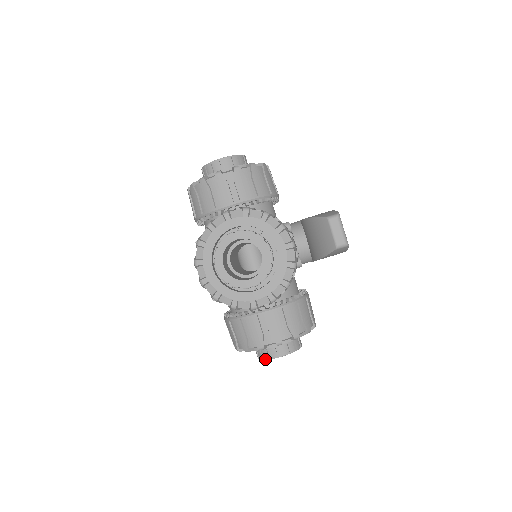
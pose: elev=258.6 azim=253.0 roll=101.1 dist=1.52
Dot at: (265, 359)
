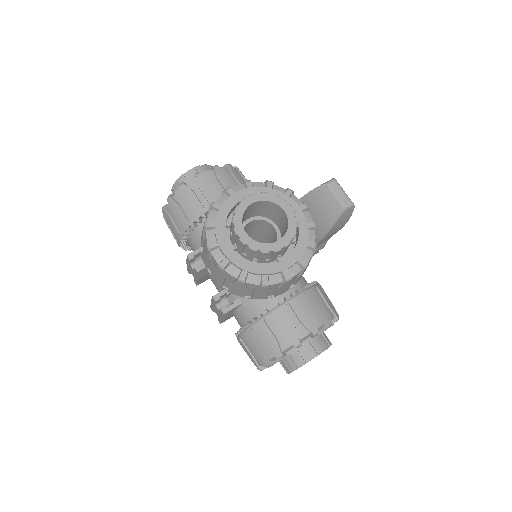
Dot at: (300, 365)
